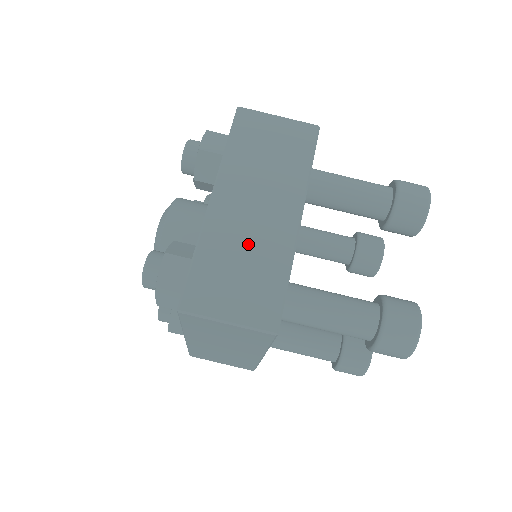
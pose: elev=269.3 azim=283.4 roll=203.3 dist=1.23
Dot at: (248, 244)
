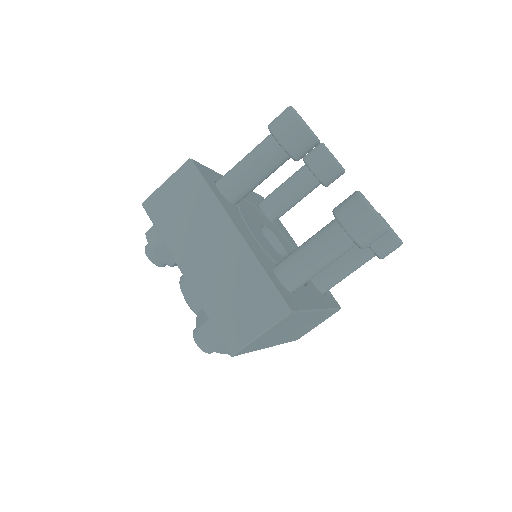
Dot at: (226, 279)
